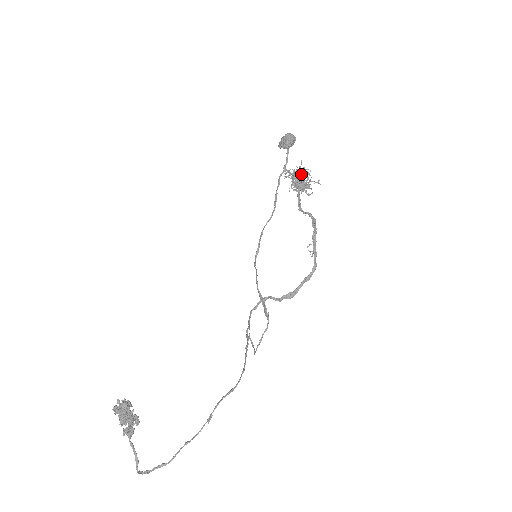
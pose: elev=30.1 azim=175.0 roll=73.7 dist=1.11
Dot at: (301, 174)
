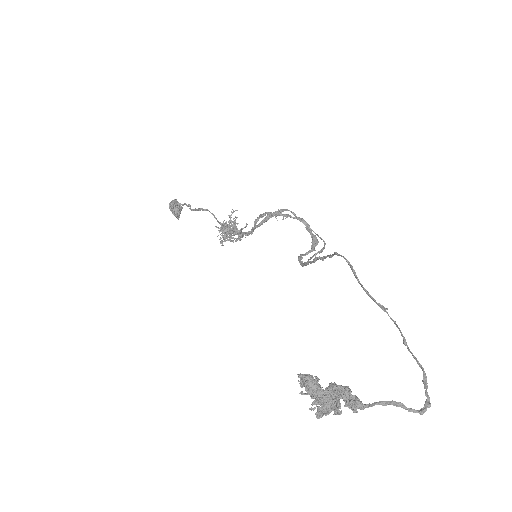
Dot at: occluded
